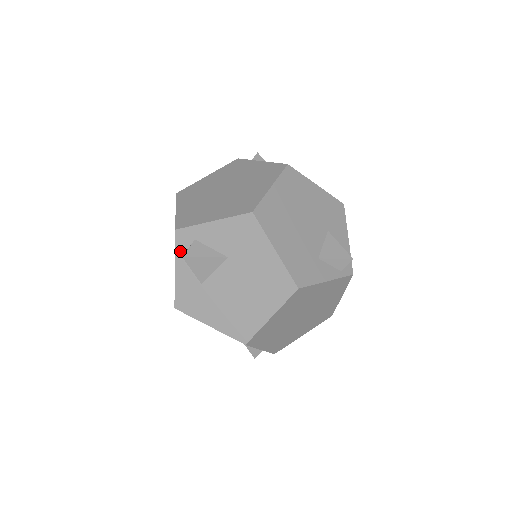
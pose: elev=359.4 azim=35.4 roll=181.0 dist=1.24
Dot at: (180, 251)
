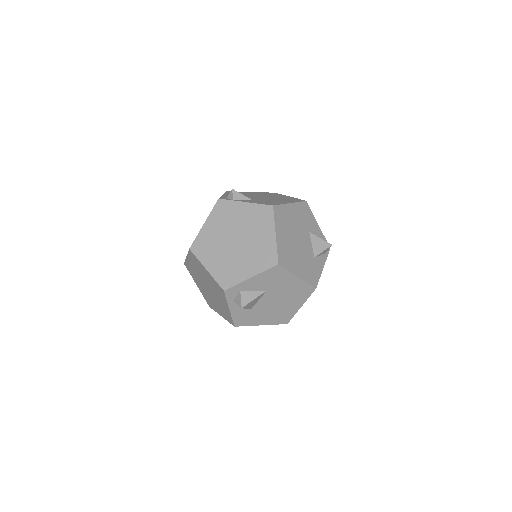
Dot at: (231, 300)
